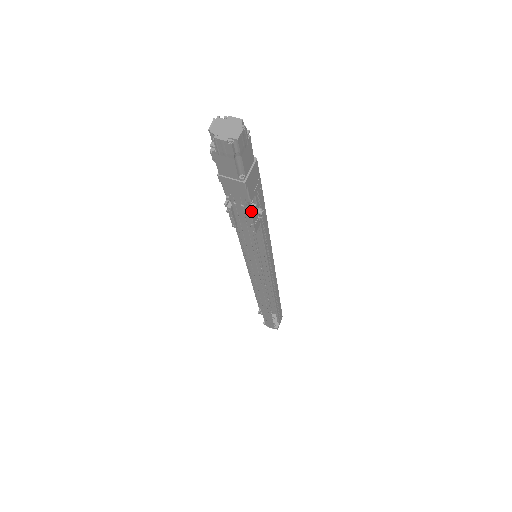
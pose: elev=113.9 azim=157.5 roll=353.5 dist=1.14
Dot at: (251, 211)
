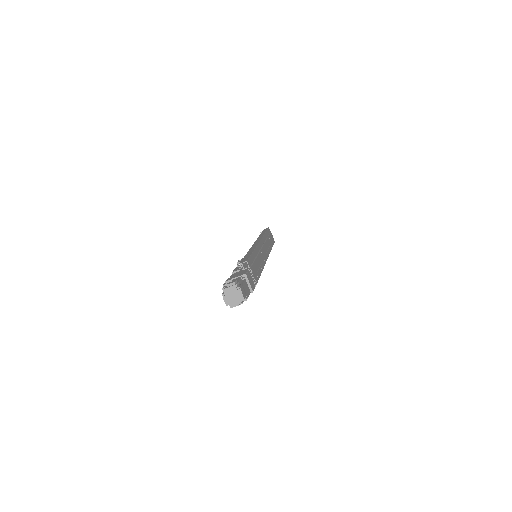
Dot at: occluded
